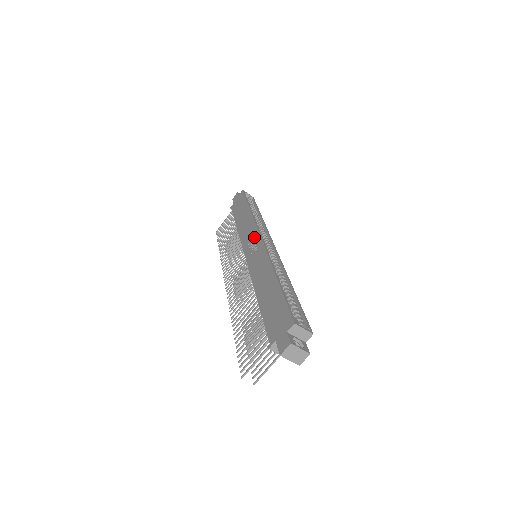
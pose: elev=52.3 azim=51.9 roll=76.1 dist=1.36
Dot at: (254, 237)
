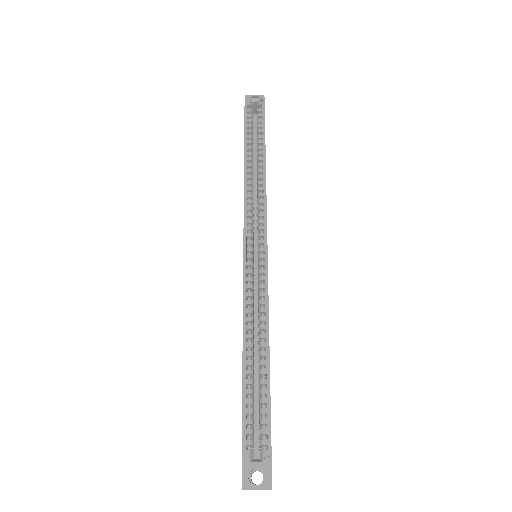
Dot at: occluded
